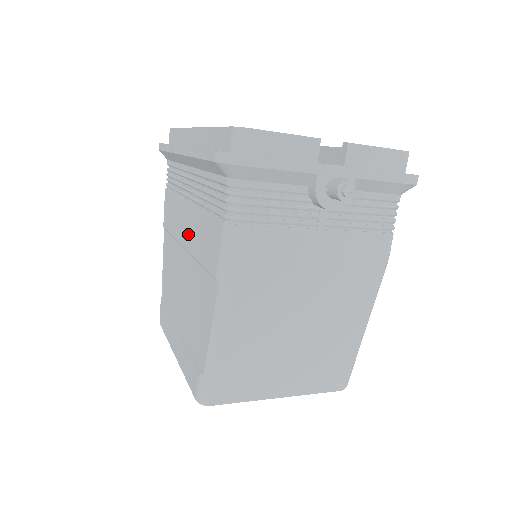
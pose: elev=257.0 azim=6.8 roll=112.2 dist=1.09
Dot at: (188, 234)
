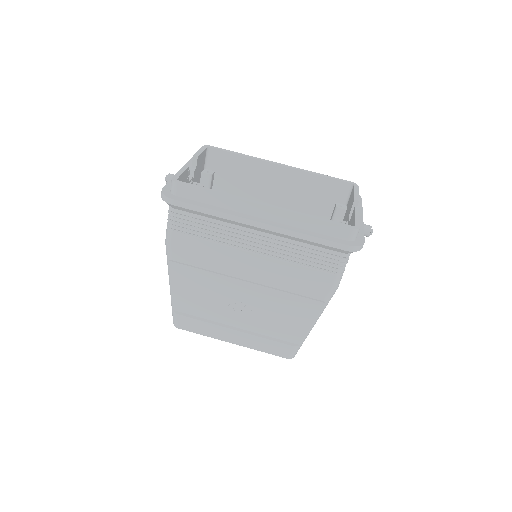
Dot at: (259, 274)
